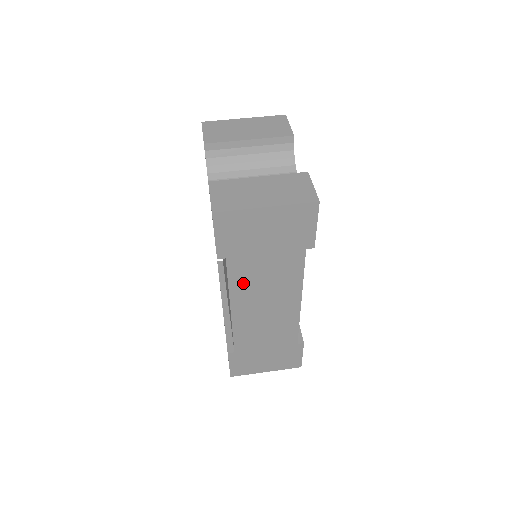
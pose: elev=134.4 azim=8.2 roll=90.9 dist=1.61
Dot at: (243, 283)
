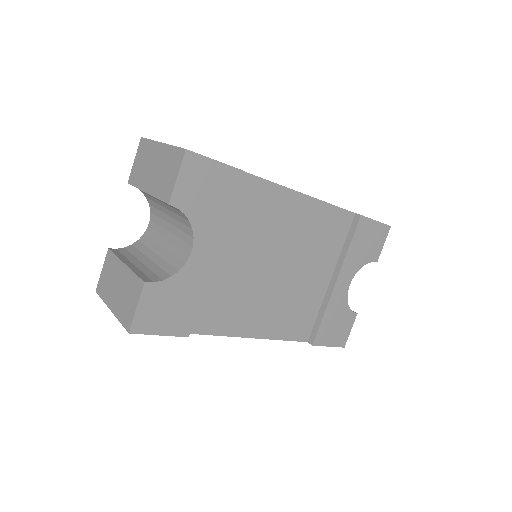
Dot at: occluded
